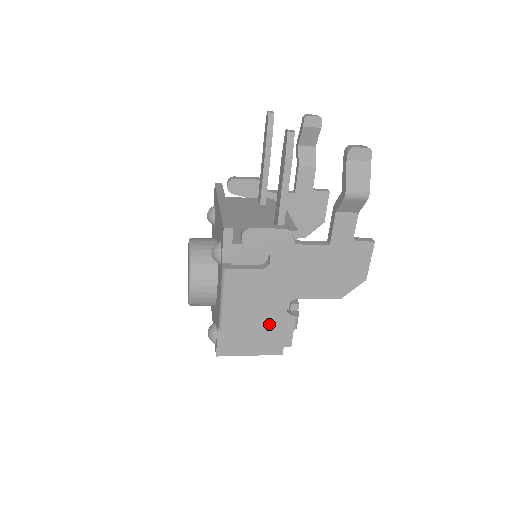
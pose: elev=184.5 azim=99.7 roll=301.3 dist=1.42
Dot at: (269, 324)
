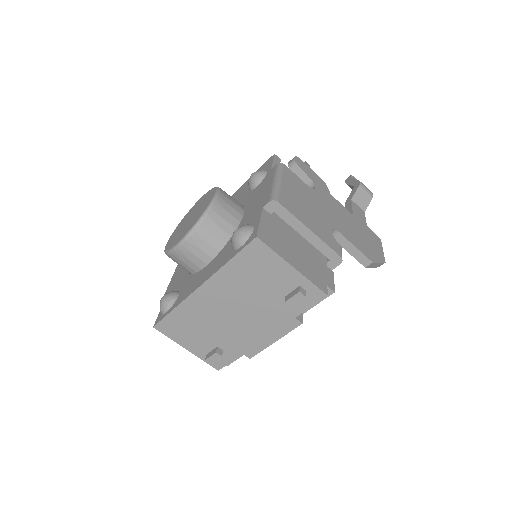
Dot at: (319, 233)
